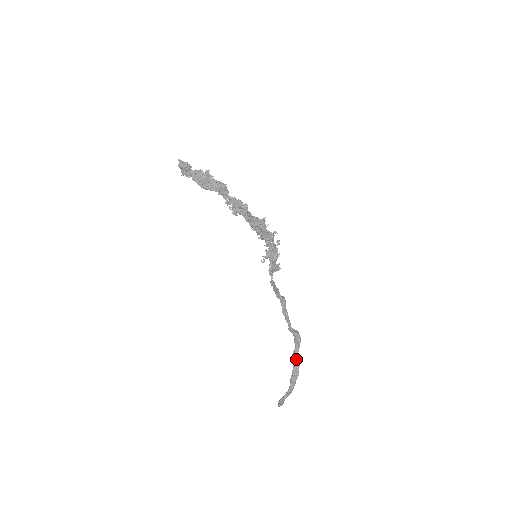
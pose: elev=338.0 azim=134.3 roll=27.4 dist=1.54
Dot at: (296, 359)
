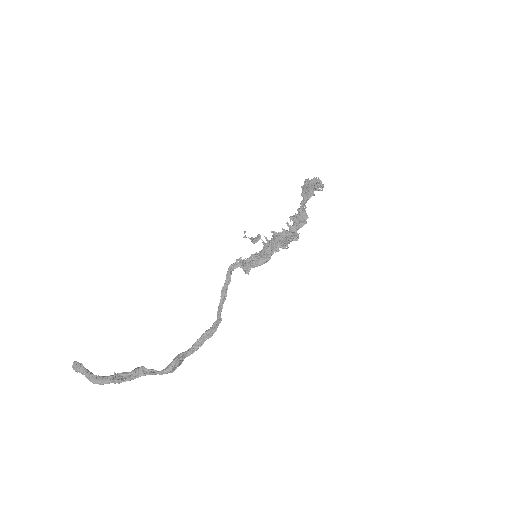
Dot at: (140, 373)
